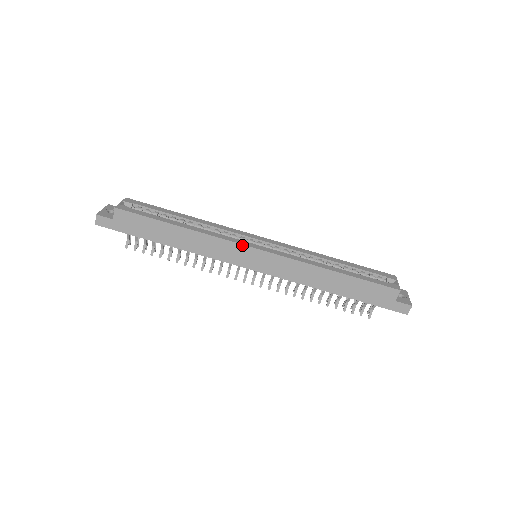
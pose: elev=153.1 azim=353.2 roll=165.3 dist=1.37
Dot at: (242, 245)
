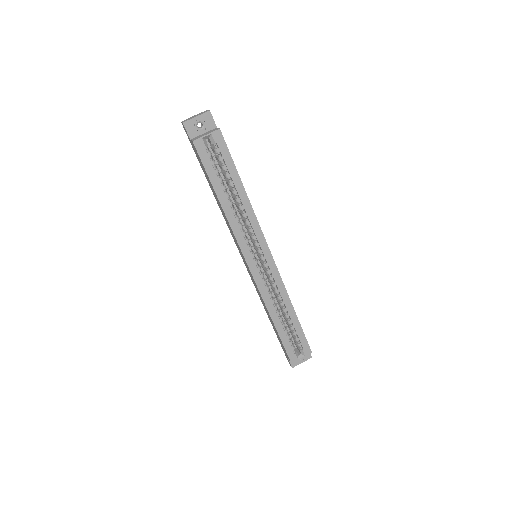
Dot at: (243, 254)
